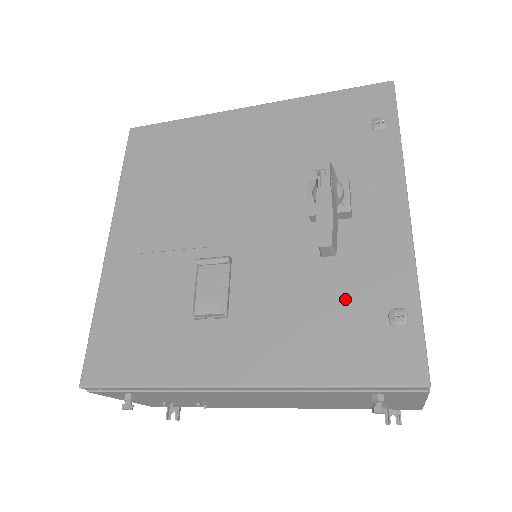
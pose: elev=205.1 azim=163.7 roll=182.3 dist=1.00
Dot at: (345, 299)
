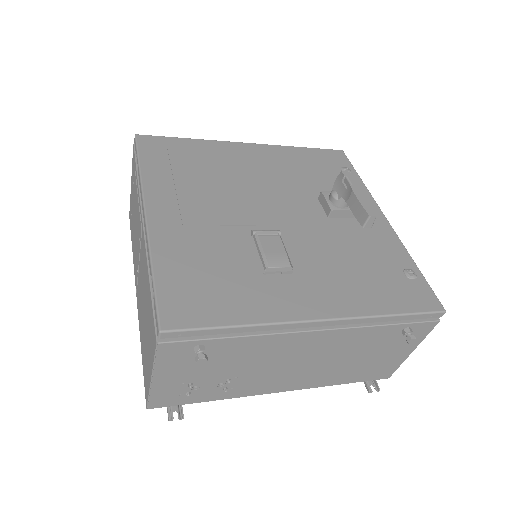
Dot at: (373, 263)
